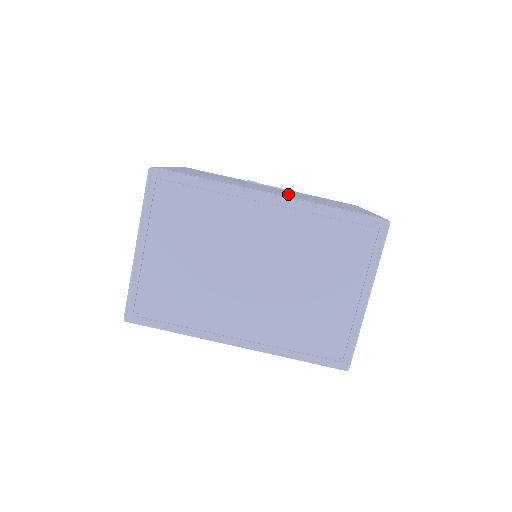
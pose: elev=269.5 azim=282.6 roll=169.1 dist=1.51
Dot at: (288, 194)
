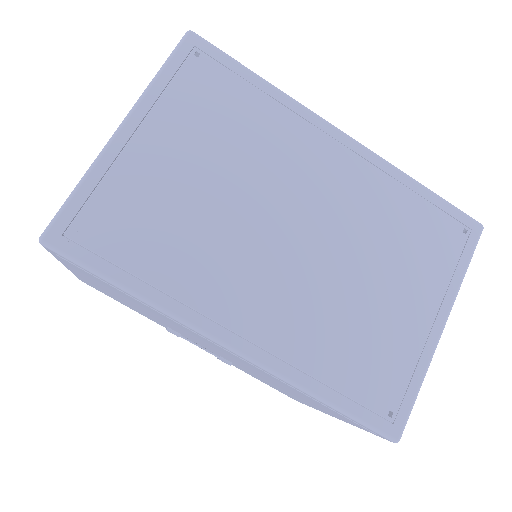
Dot at: occluded
